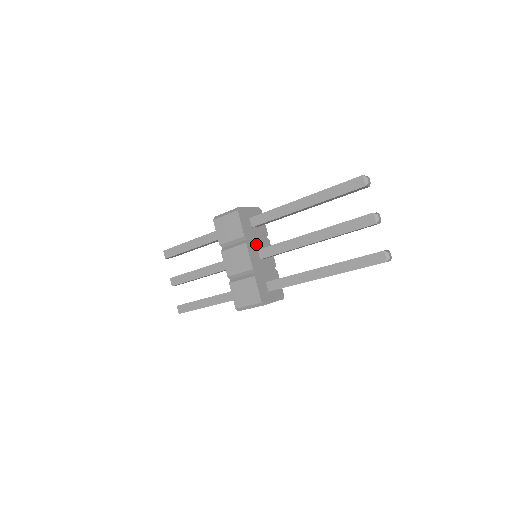
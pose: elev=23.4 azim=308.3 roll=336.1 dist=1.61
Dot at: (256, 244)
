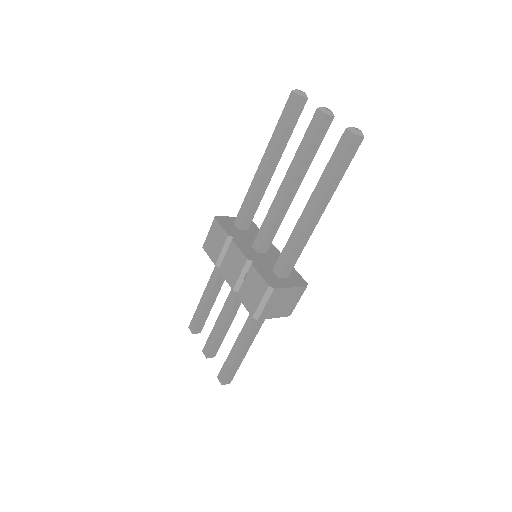
Dot at: (248, 242)
